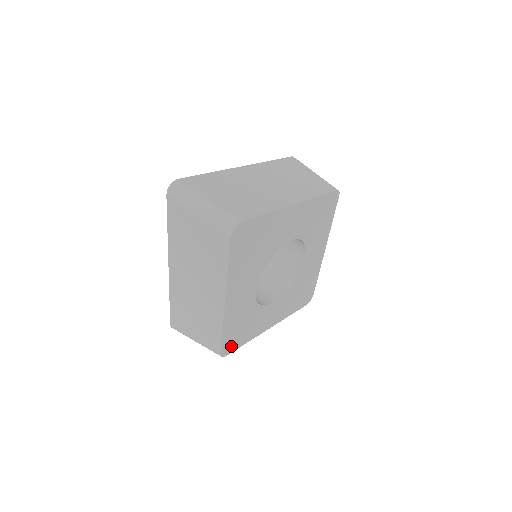
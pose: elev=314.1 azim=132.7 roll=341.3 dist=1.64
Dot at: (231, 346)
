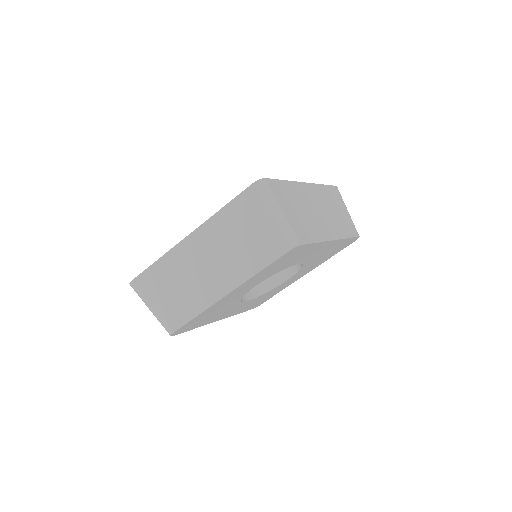
Dot at: (260, 303)
